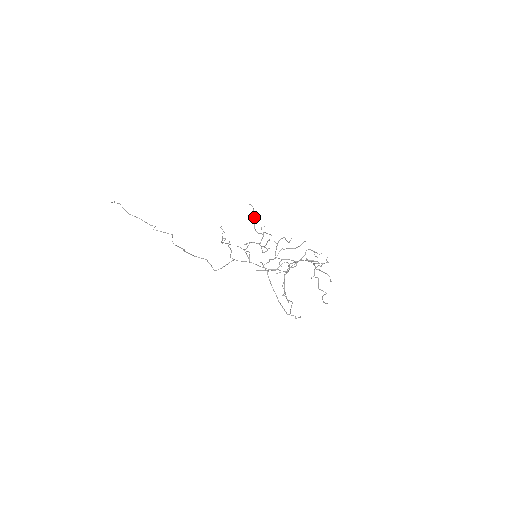
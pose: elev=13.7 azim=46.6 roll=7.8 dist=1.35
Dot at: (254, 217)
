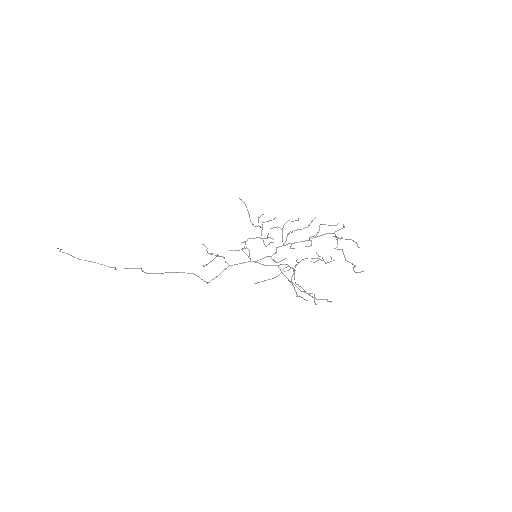
Dot at: (247, 210)
